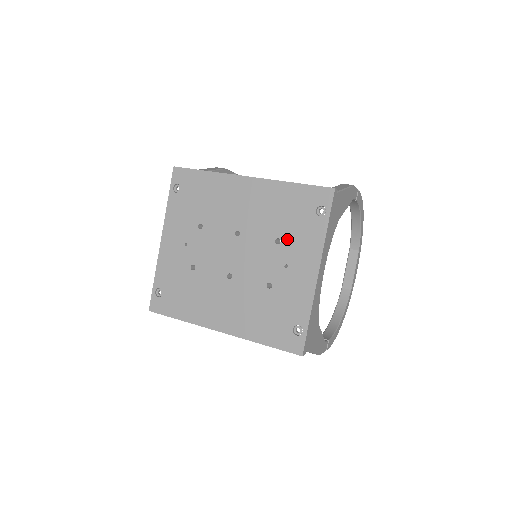
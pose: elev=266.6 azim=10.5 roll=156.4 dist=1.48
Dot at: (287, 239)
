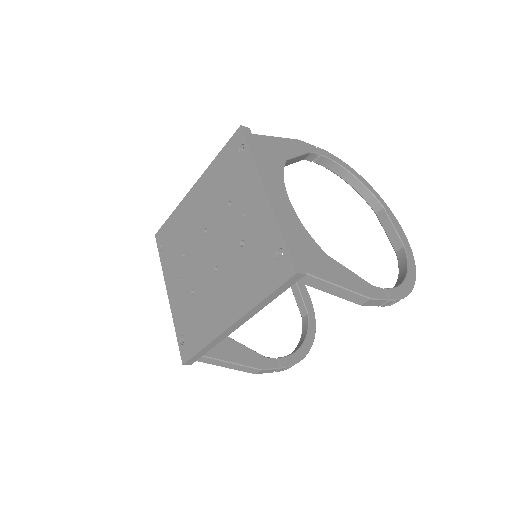
Dot at: (234, 195)
